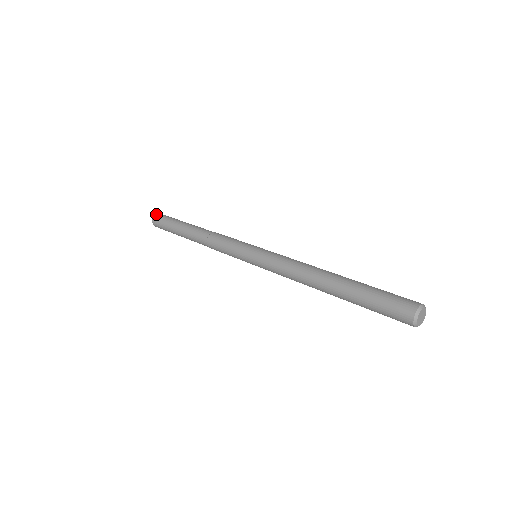
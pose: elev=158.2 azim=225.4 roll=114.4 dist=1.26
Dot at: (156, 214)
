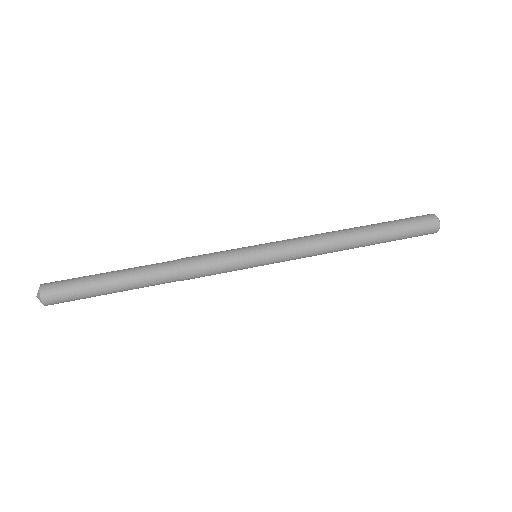
Dot at: (41, 292)
